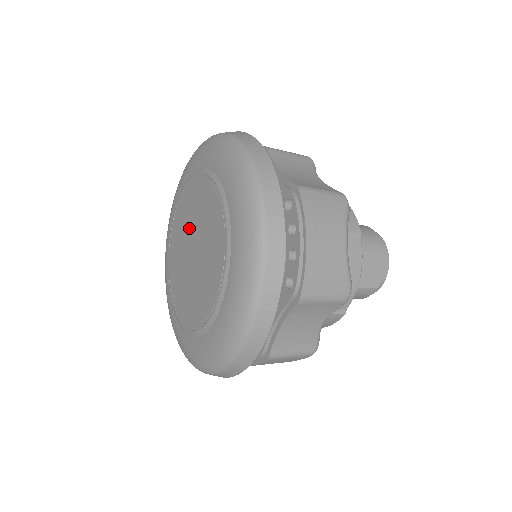
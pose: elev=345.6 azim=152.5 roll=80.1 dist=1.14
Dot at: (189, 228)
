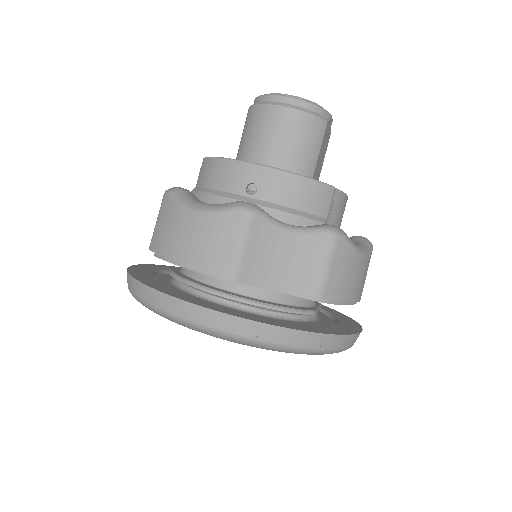
Dot at: occluded
